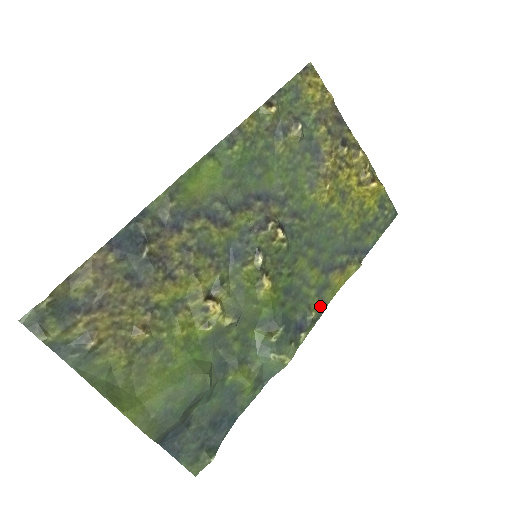
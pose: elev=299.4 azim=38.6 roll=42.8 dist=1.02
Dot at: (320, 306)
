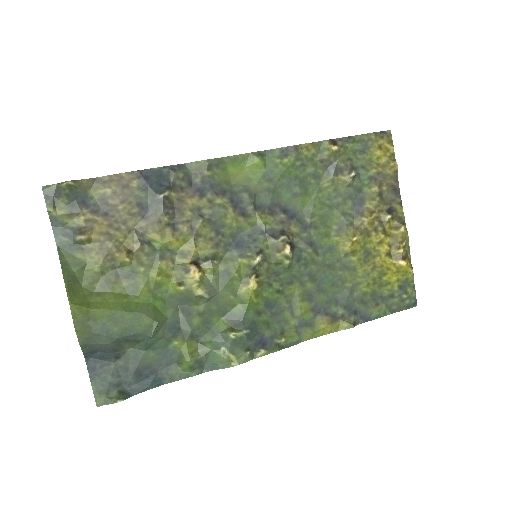
Dot at: (294, 338)
